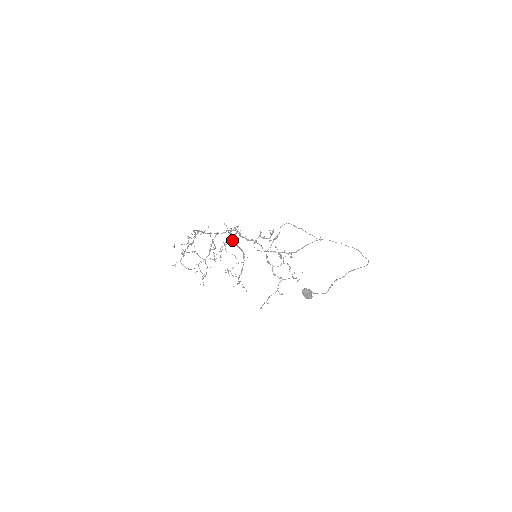
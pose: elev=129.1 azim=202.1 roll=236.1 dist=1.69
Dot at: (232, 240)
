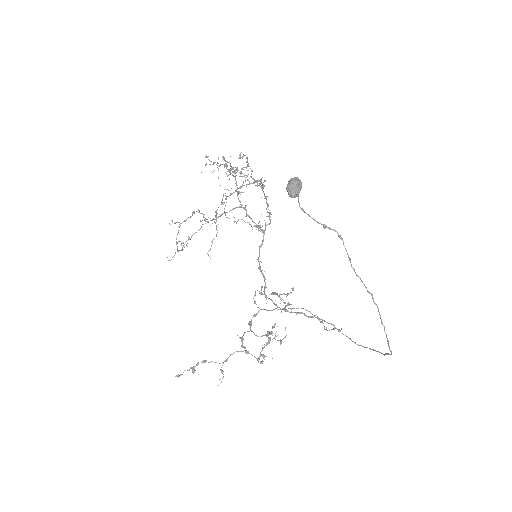
Dot at: (260, 186)
